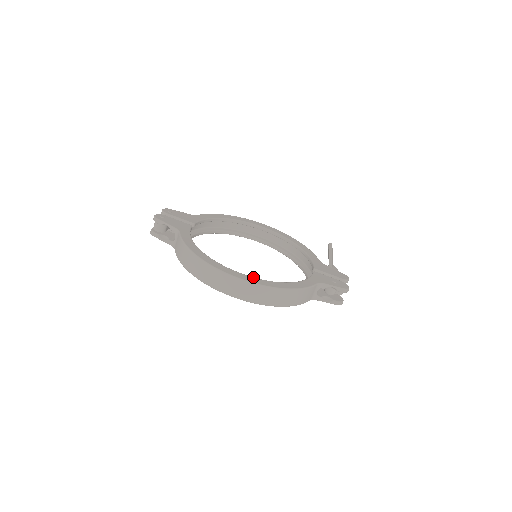
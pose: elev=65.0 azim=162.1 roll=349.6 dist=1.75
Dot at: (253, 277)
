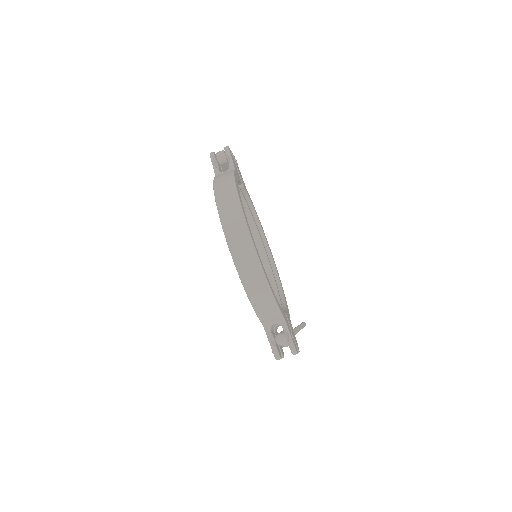
Dot at: occluded
